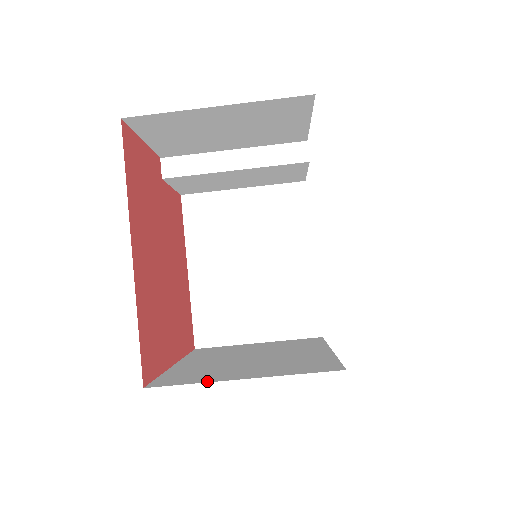
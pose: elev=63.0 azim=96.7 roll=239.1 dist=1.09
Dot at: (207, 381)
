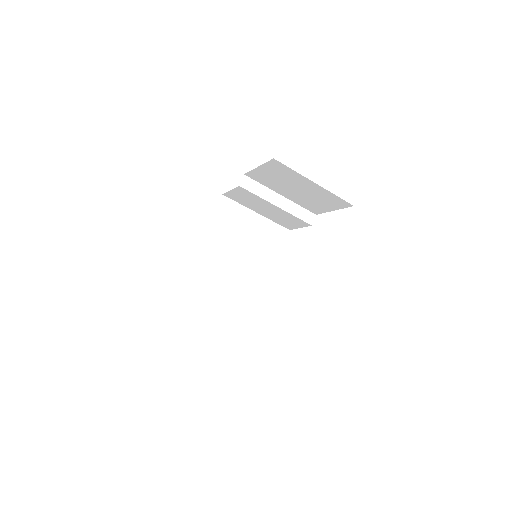
Dot at: occluded
